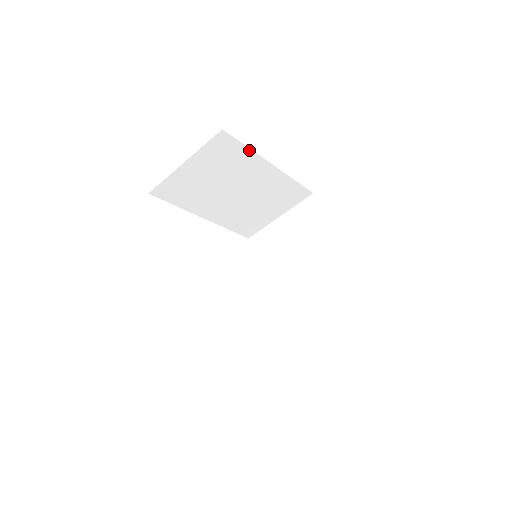
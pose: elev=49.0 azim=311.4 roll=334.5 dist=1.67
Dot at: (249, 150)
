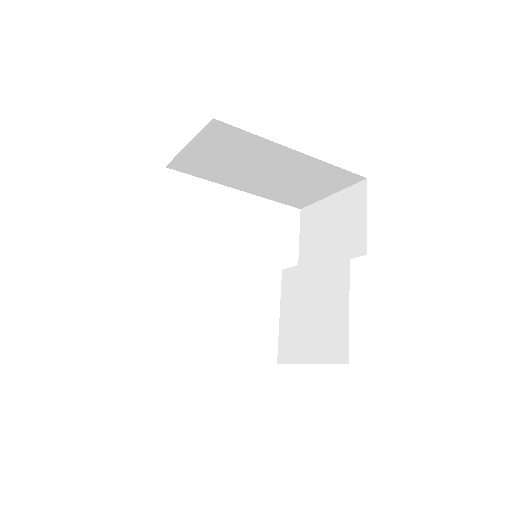
Dot at: (258, 137)
